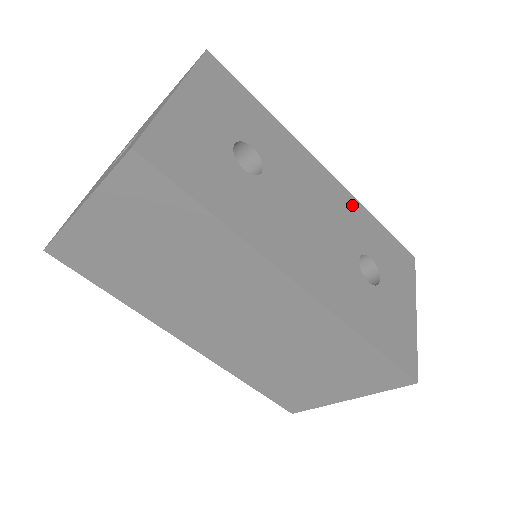
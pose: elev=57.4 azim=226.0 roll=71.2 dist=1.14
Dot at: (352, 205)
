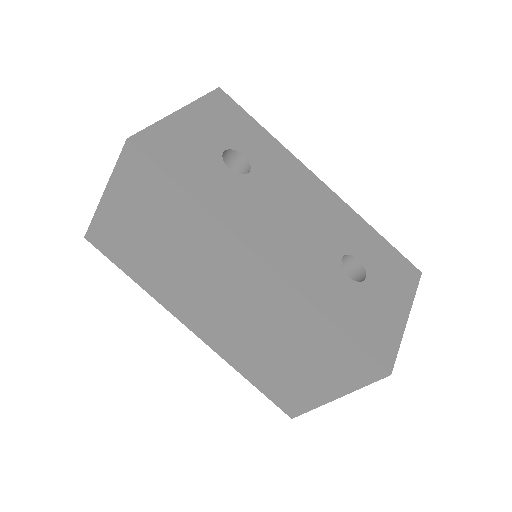
Dot at: (348, 215)
